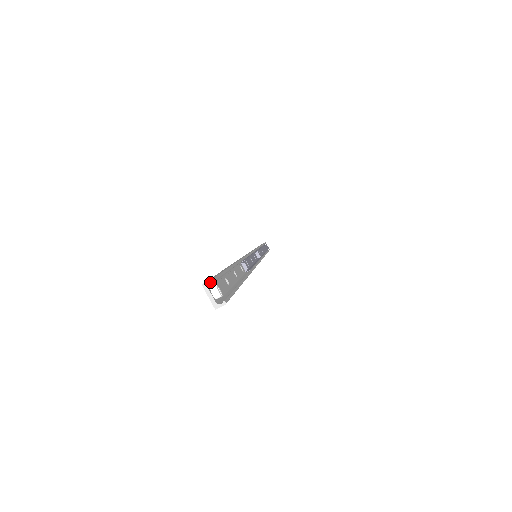
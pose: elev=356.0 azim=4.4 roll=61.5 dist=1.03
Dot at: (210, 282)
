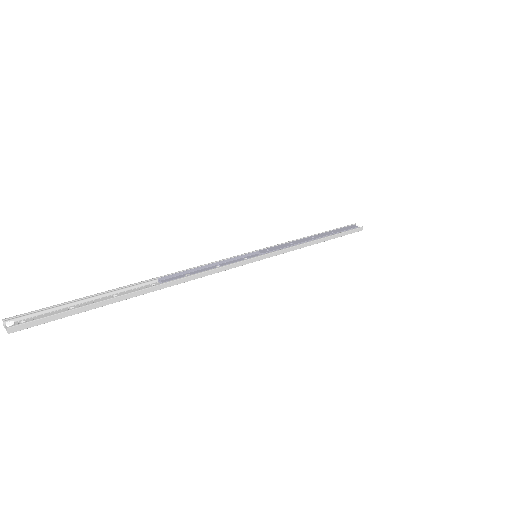
Dot at: (3, 322)
